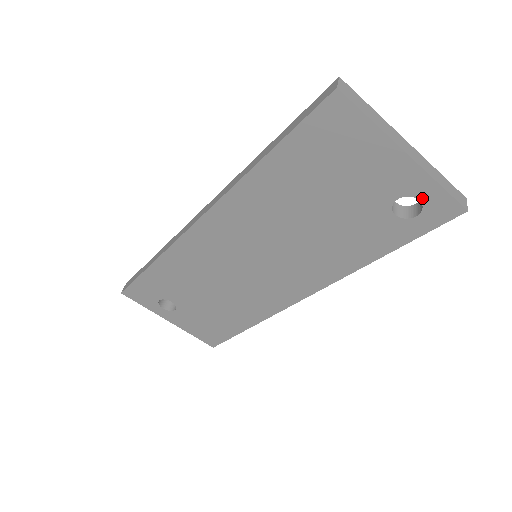
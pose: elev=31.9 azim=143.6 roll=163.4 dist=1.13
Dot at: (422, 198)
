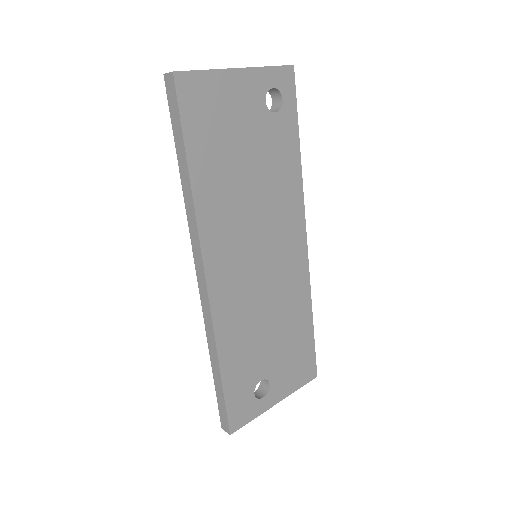
Dot at: (272, 85)
